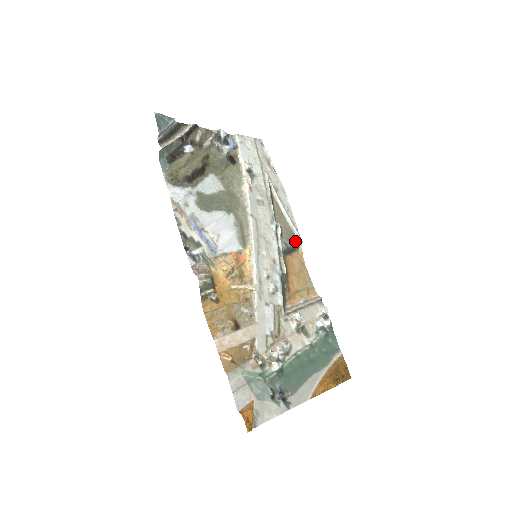
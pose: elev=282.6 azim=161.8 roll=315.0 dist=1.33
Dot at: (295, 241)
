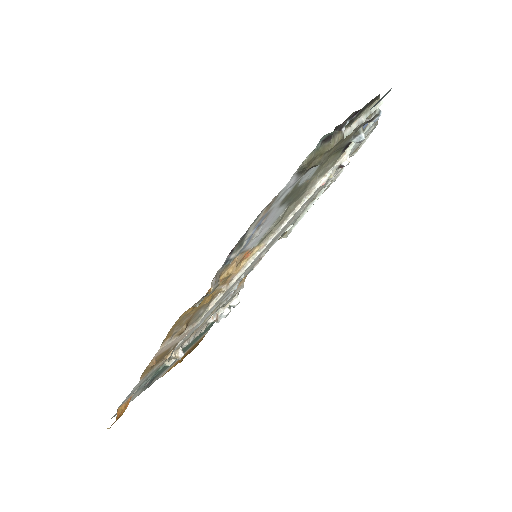
Dot at: (283, 235)
